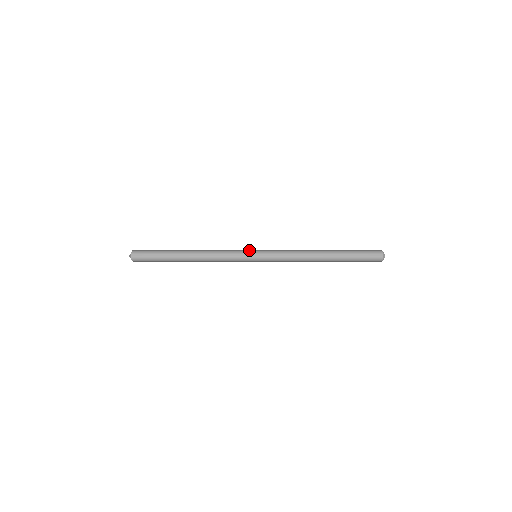
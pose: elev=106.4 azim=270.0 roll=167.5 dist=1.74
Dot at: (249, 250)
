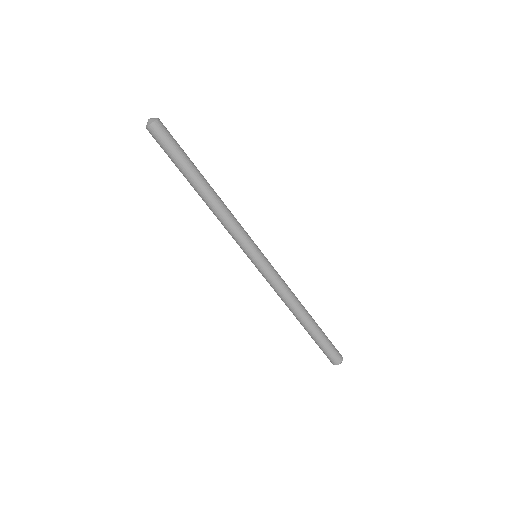
Dot at: occluded
